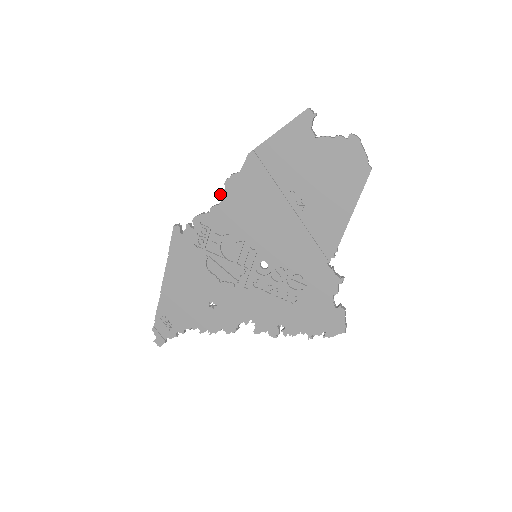
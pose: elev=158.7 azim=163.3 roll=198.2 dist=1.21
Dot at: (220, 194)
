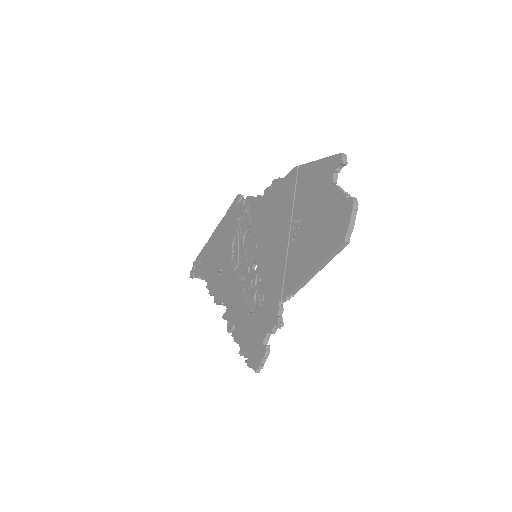
Dot at: (267, 188)
